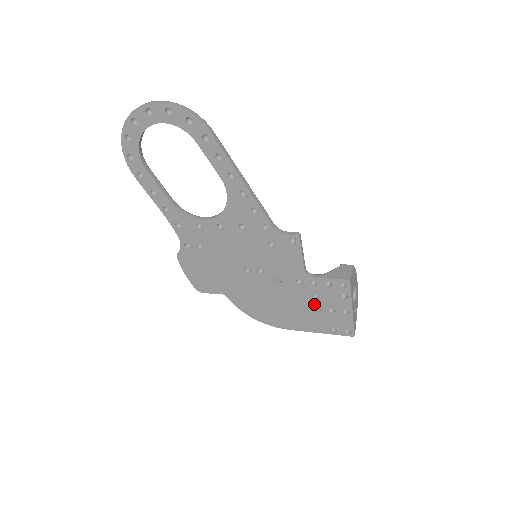
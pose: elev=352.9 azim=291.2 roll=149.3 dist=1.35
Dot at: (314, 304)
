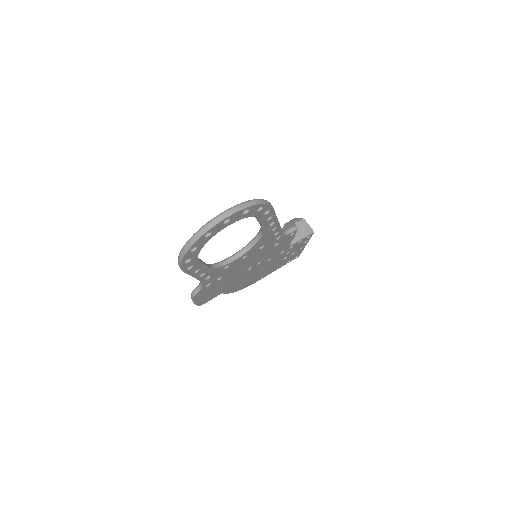
Dot at: occluded
